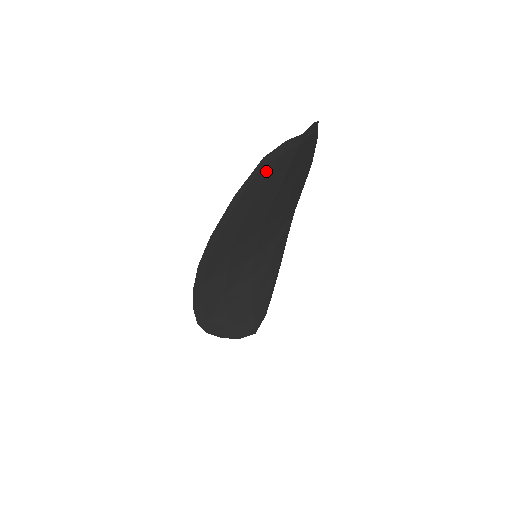
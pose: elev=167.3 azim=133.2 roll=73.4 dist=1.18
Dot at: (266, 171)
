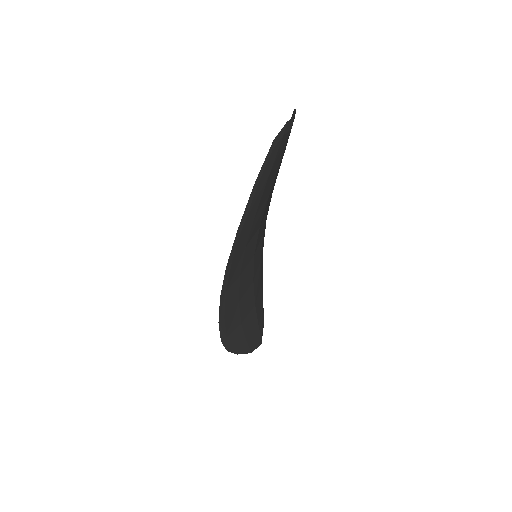
Dot at: (274, 154)
